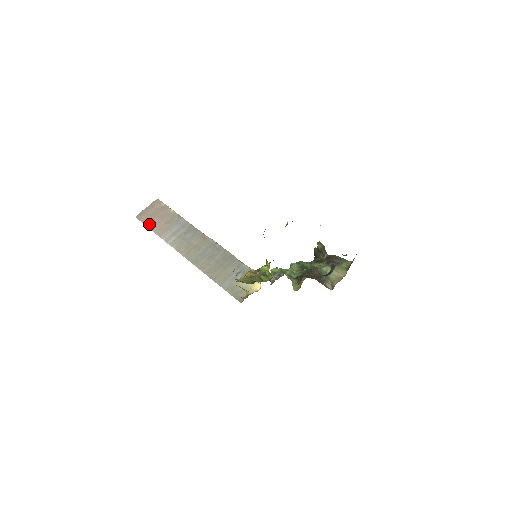
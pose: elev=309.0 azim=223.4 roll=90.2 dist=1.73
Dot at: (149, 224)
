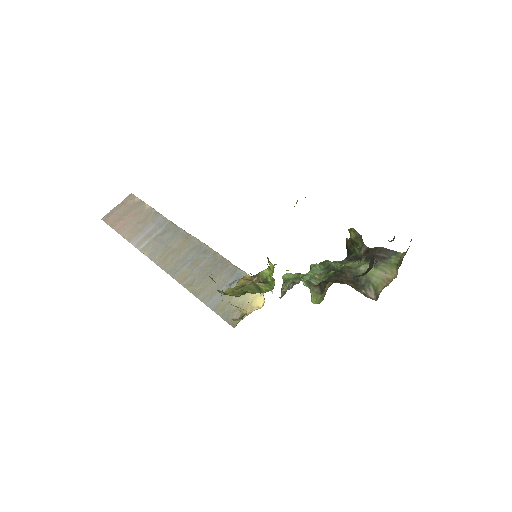
Dot at: (117, 226)
